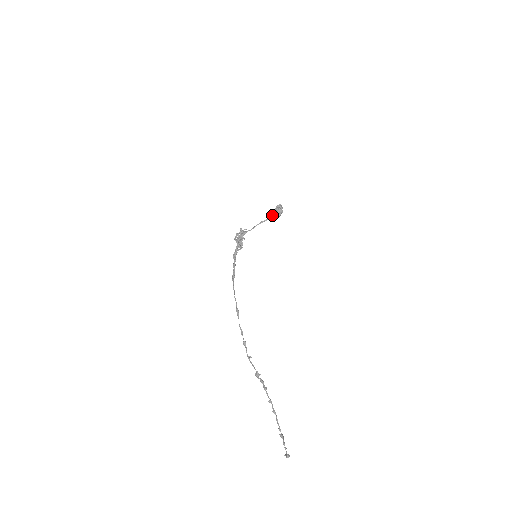
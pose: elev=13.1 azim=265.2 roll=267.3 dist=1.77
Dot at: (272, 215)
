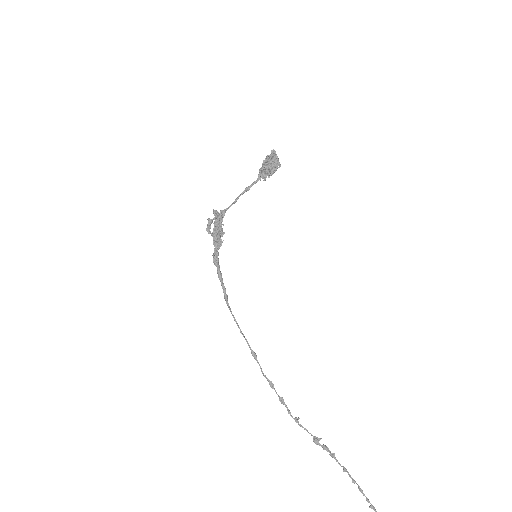
Dot at: (261, 172)
